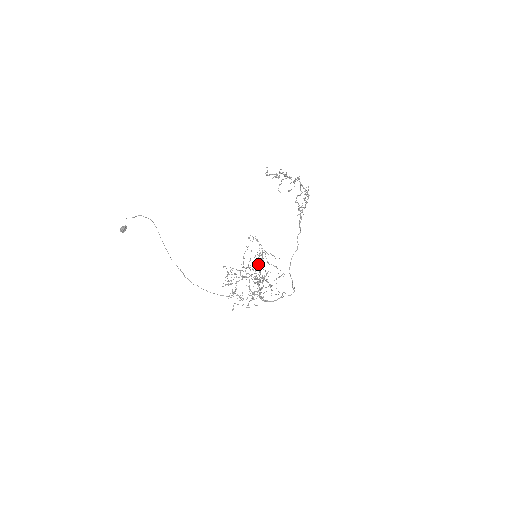
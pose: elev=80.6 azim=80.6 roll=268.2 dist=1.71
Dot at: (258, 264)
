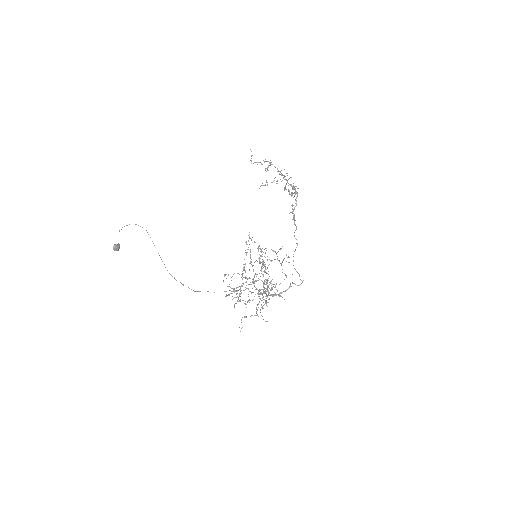
Dot at: (259, 259)
